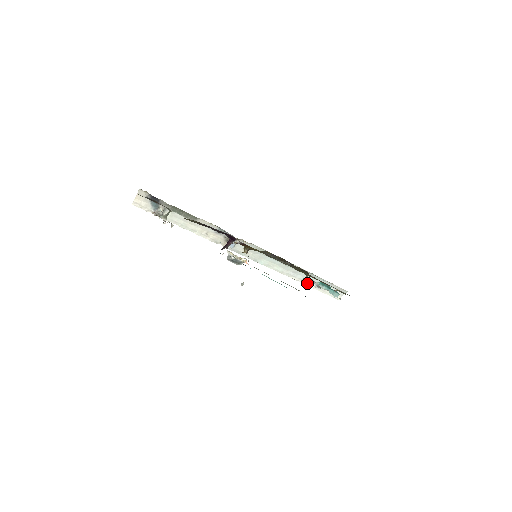
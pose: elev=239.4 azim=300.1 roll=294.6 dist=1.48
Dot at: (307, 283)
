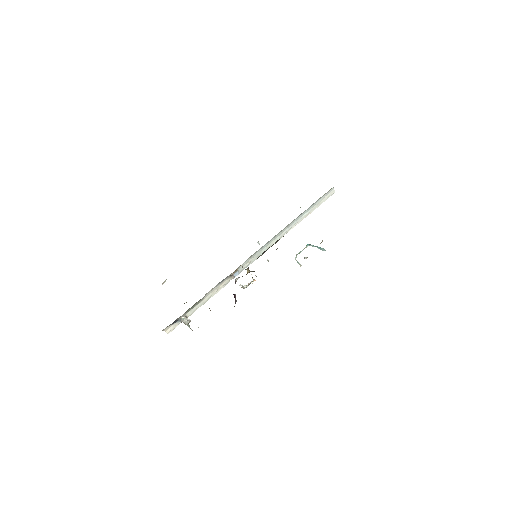
Dot at: (303, 218)
